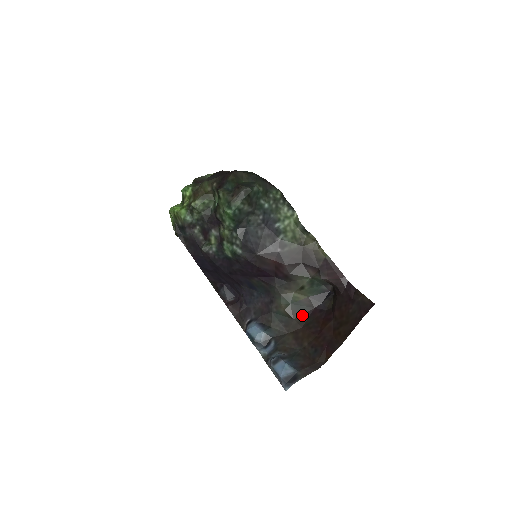
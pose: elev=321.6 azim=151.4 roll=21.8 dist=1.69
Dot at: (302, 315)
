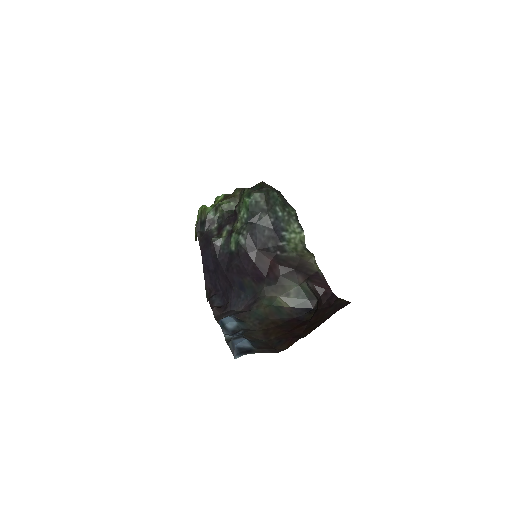
Dot at: (279, 319)
